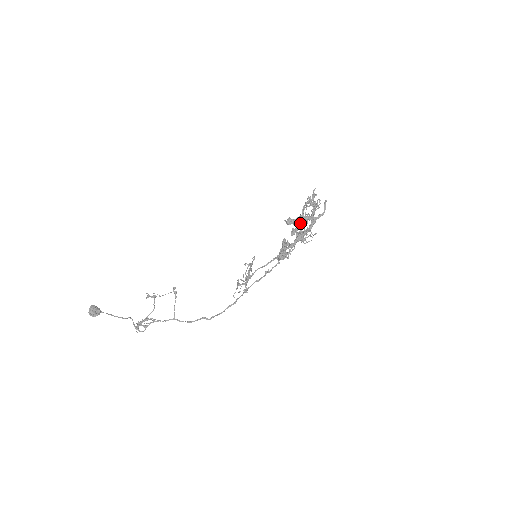
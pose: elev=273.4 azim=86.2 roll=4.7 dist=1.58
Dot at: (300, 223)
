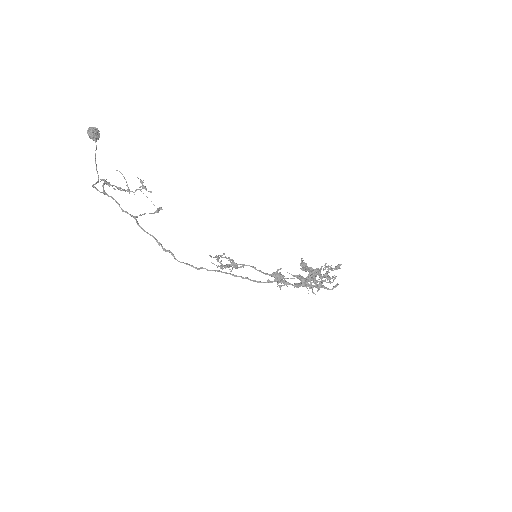
Dot at: (307, 277)
